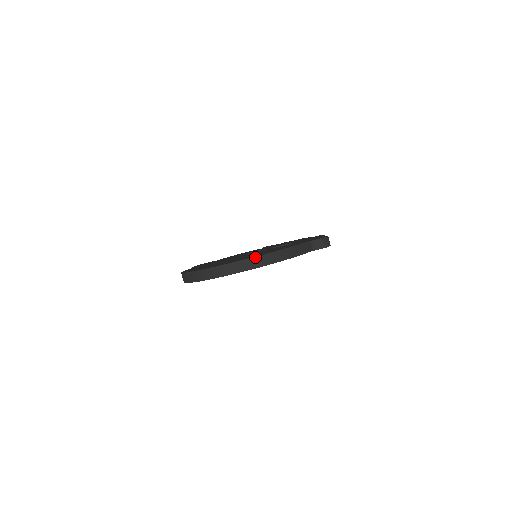
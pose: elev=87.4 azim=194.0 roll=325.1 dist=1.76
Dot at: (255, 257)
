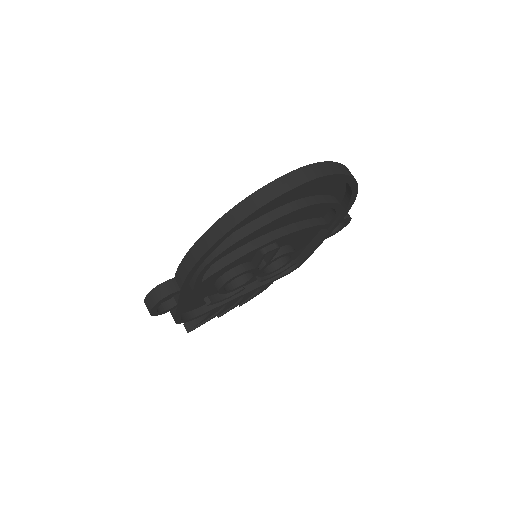
Dot at: (346, 167)
